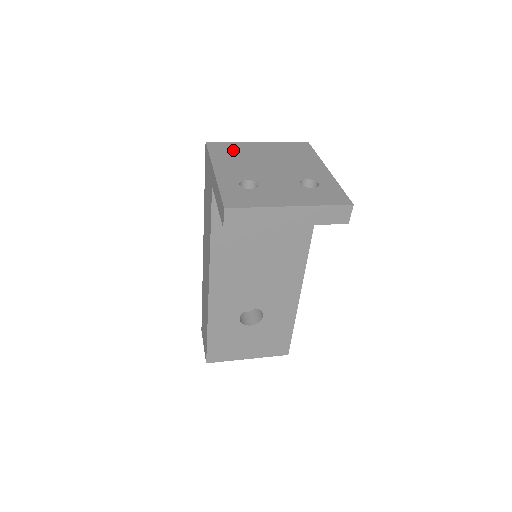
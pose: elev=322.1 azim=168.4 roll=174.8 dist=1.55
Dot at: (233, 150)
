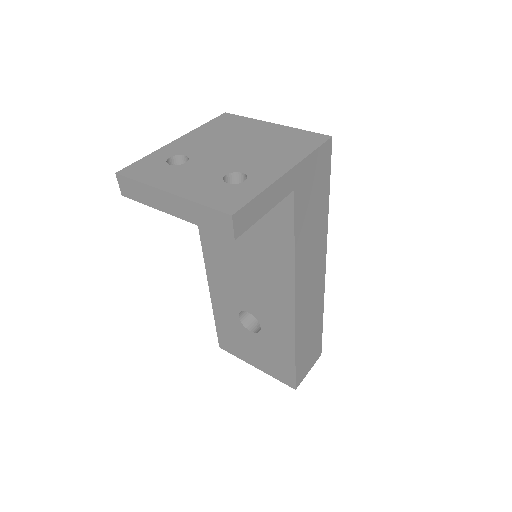
Dot at: (232, 125)
